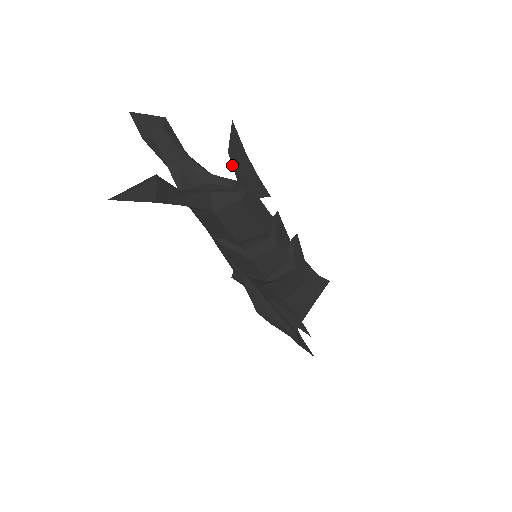
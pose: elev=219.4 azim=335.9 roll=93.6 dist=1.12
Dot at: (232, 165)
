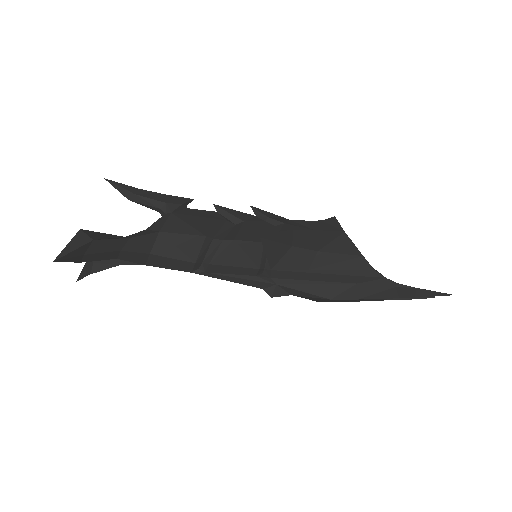
Dot at: (140, 204)
